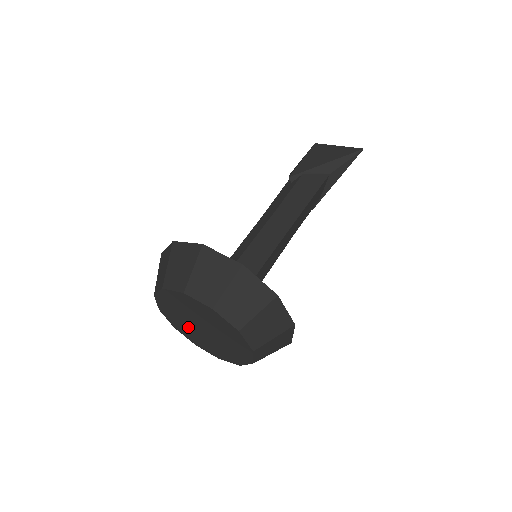
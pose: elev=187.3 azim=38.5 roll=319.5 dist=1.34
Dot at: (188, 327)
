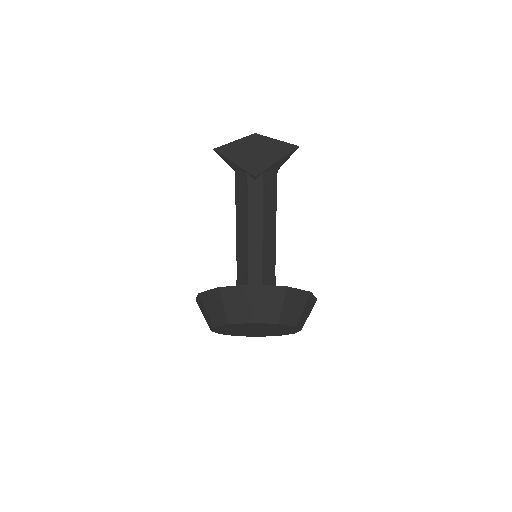
Dot at: (236, 330)
